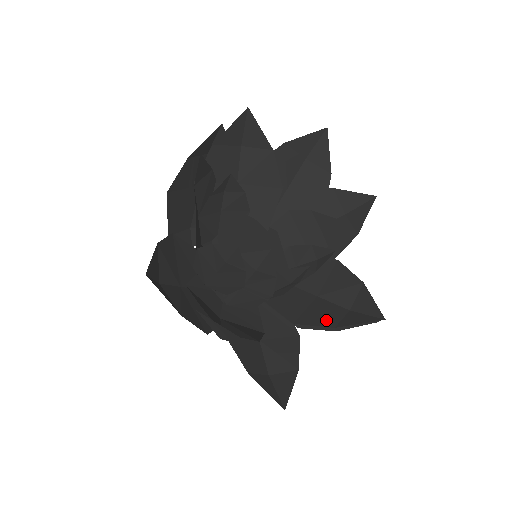
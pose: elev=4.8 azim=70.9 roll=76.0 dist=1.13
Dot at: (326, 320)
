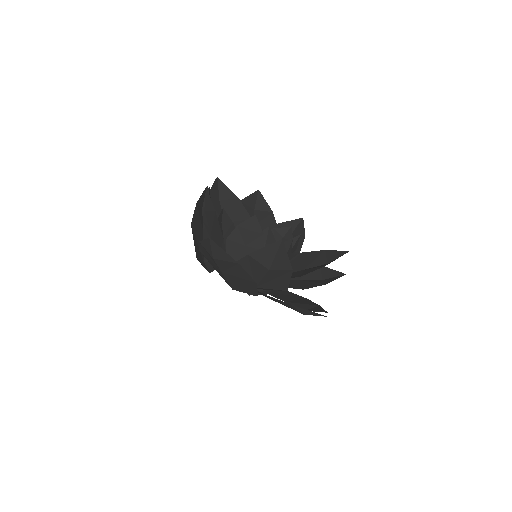
Dot at: (318, 268)
